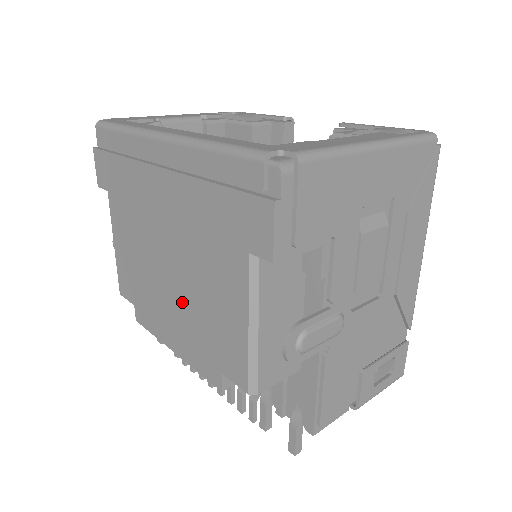
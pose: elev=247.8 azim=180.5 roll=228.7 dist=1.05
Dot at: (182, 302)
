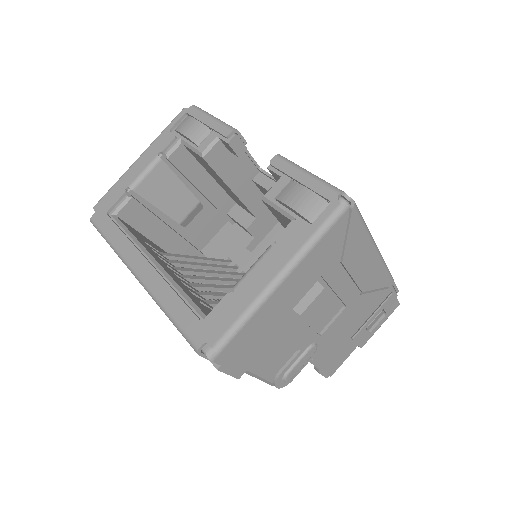
Dot at: occluded
